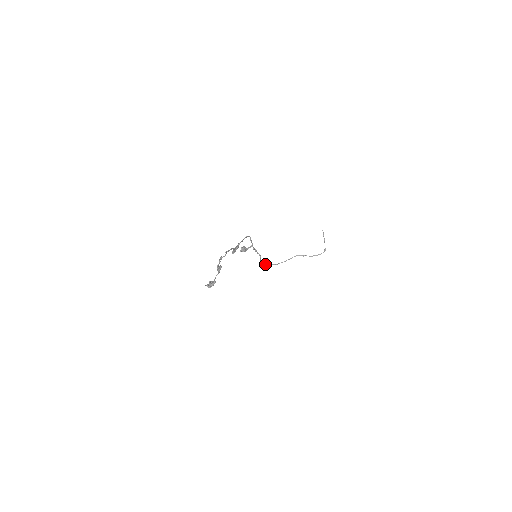
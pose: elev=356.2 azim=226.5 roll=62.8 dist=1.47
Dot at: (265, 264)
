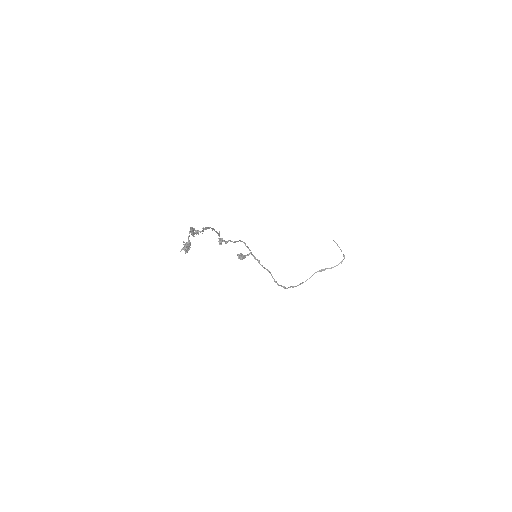
Dot at: (282, 286)
